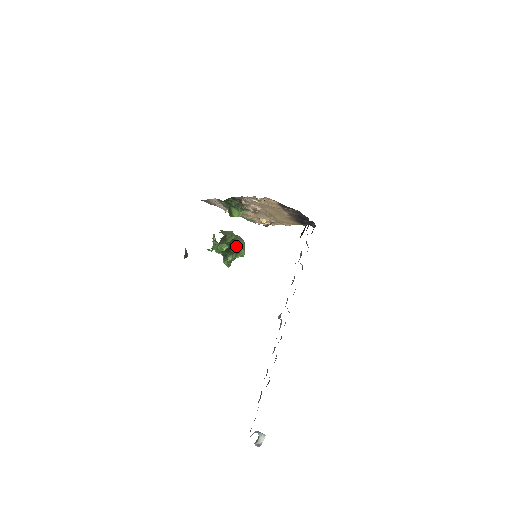
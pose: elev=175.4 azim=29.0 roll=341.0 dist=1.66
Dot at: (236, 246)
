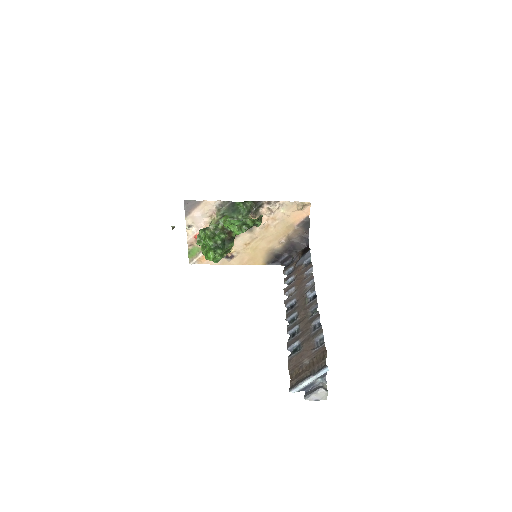
Dot at: occluded
